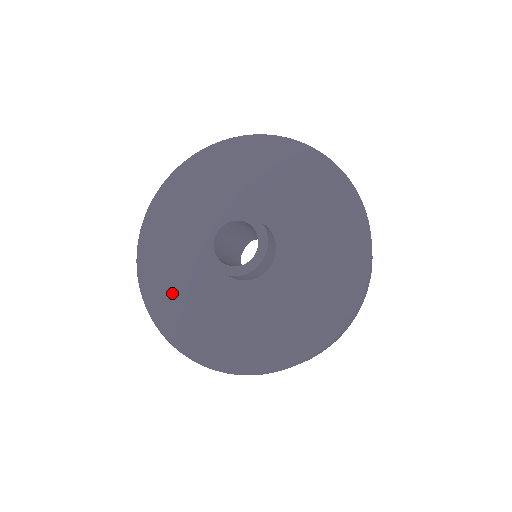
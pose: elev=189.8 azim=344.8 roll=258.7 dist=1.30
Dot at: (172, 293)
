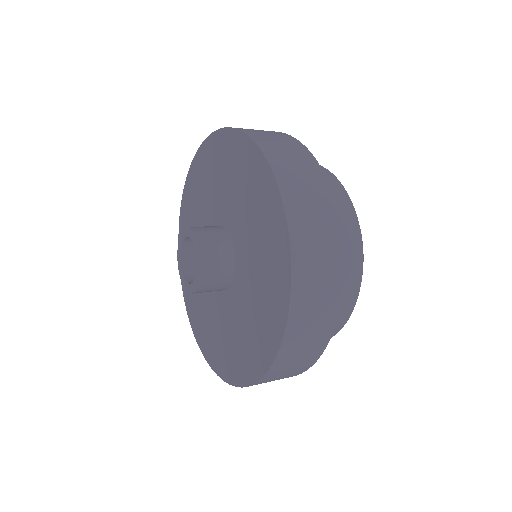
Dot at: (195, 300)
